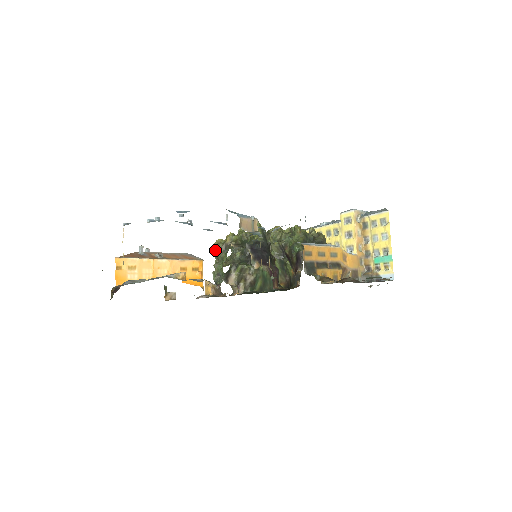
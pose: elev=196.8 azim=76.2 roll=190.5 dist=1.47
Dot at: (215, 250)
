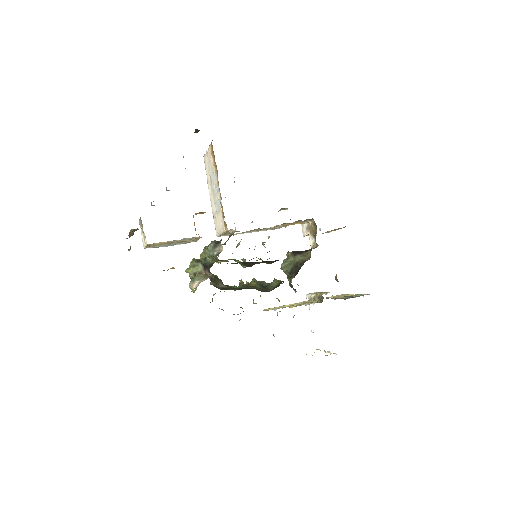
Dot at: occluded
